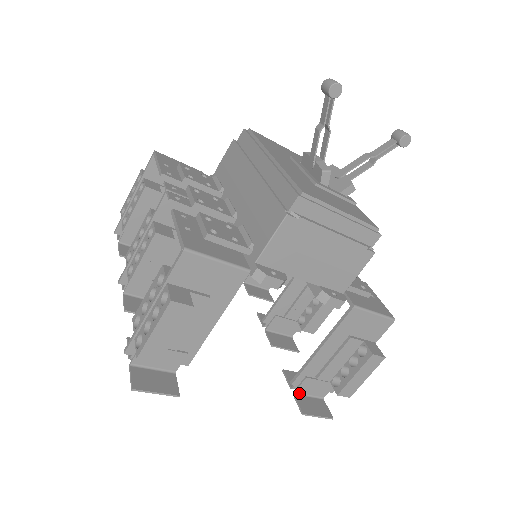
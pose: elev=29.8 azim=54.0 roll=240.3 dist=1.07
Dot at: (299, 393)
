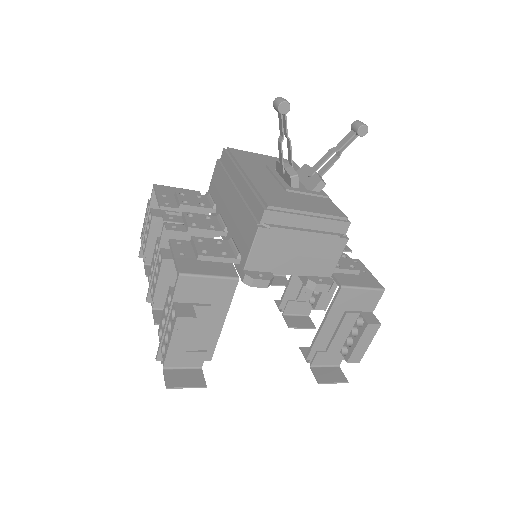
Dot at: (315, 365)
